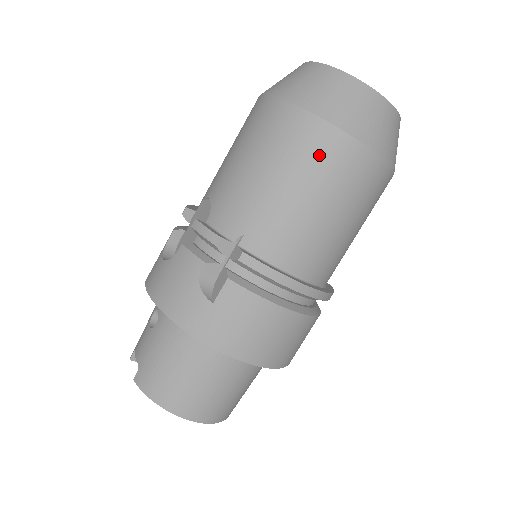
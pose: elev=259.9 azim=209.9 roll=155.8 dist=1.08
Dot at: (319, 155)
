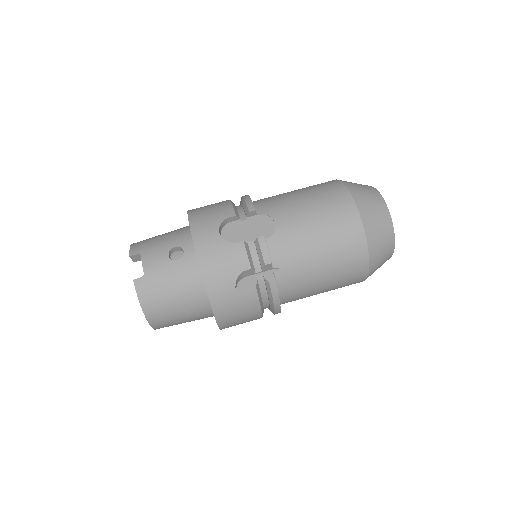
Dot at: (350, 265)
